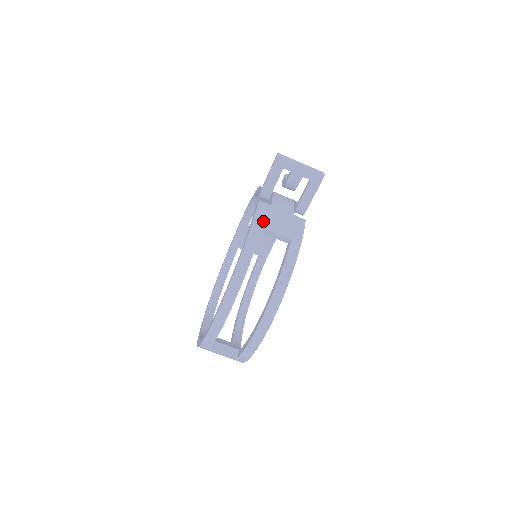
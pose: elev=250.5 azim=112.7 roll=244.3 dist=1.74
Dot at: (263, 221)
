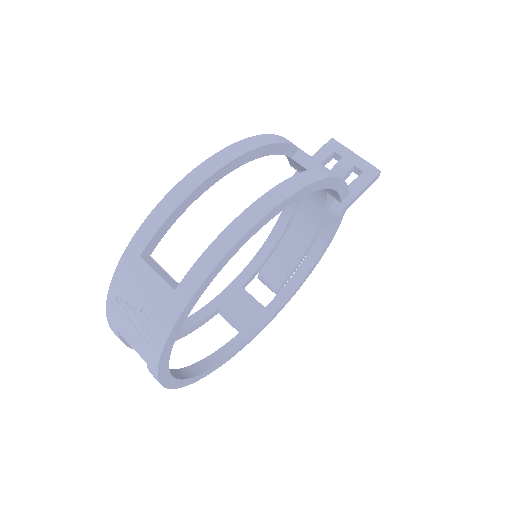
Dot at: occluded
